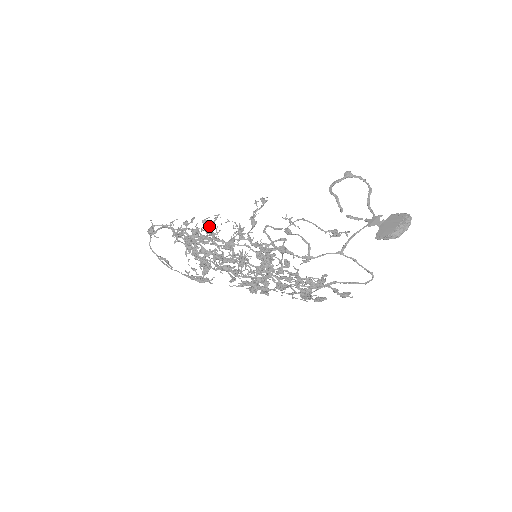
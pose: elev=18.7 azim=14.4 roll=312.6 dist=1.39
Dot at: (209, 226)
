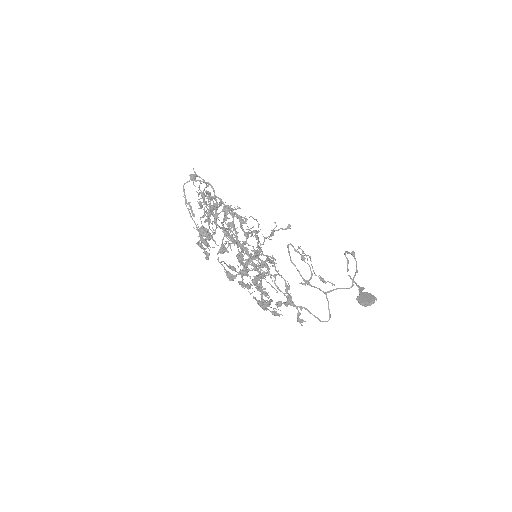
Dot at: occluded
